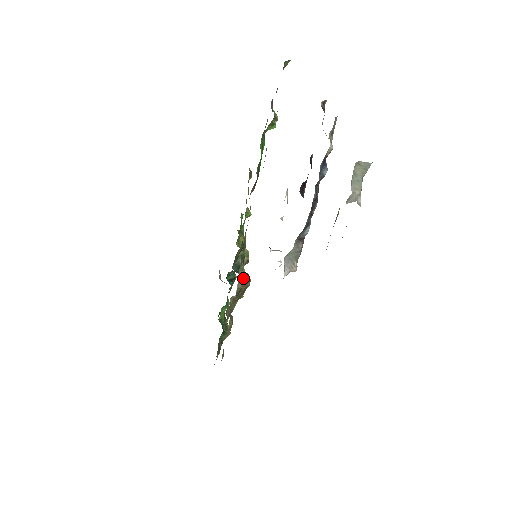
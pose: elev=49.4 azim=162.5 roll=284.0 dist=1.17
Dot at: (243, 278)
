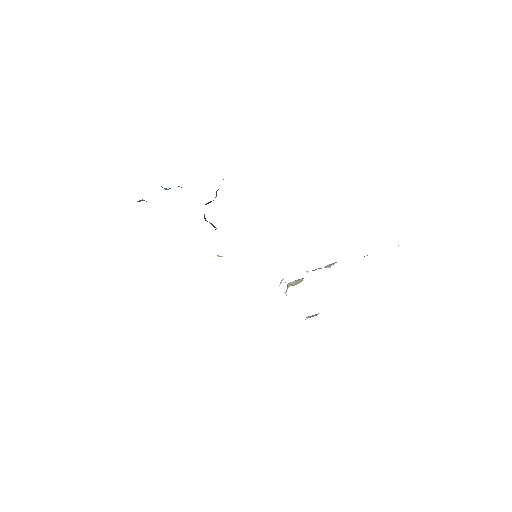
Dot at: occluded
